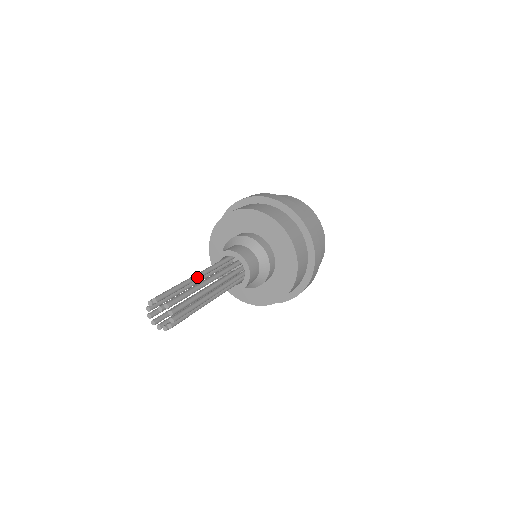
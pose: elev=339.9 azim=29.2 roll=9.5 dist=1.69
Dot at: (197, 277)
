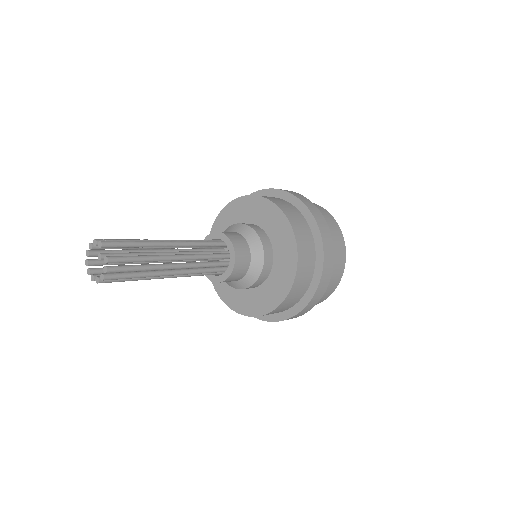
Dot at: (170, 245)
